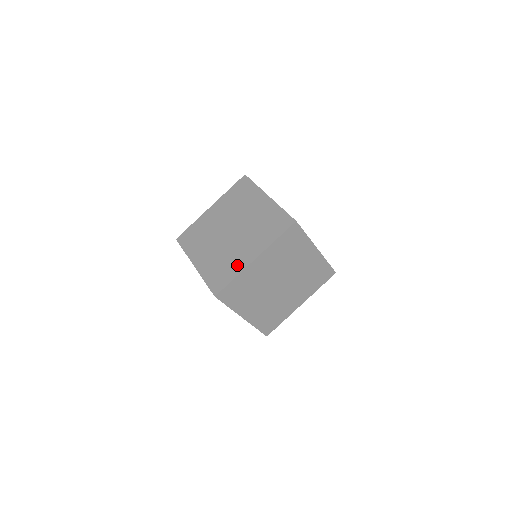
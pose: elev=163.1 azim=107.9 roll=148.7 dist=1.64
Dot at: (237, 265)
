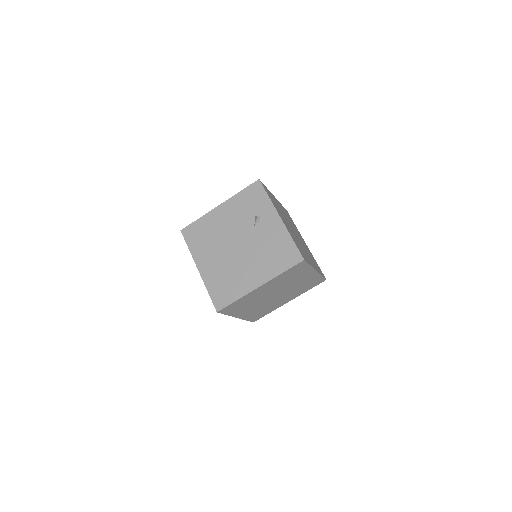
Dot at: (275, 308)
